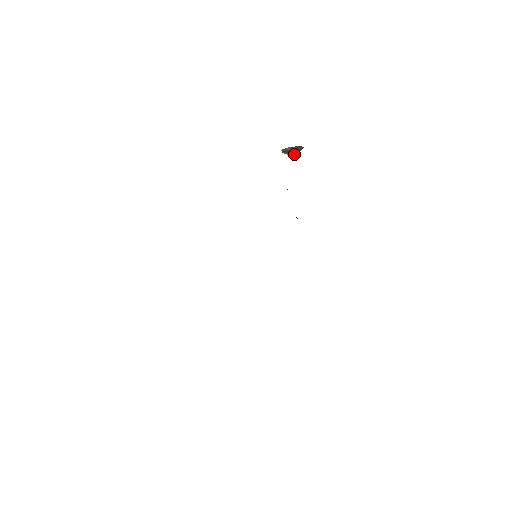
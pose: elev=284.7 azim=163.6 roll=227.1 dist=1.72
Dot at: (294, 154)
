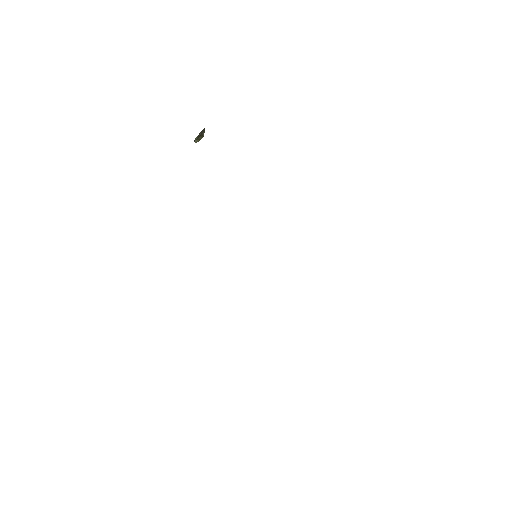
Dot at: occluded
